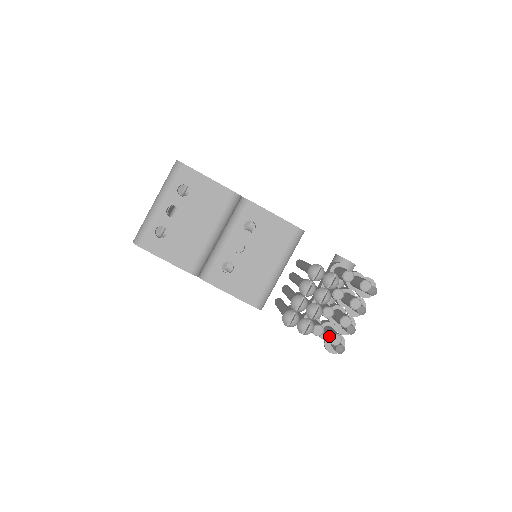
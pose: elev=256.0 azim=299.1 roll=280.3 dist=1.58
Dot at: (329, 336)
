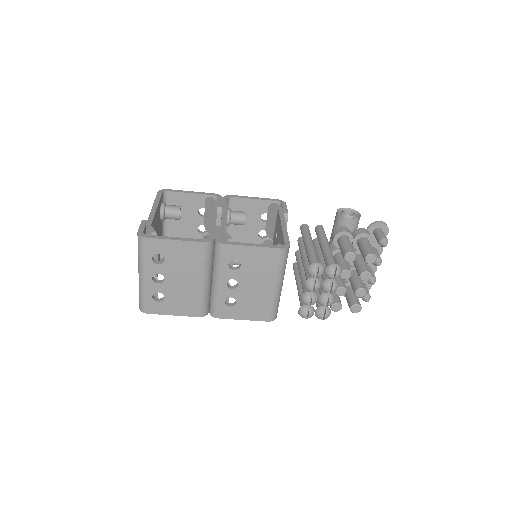
Dot at: (349, 306)
